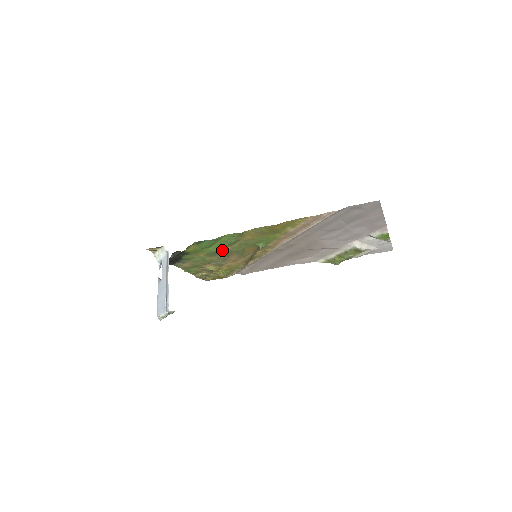
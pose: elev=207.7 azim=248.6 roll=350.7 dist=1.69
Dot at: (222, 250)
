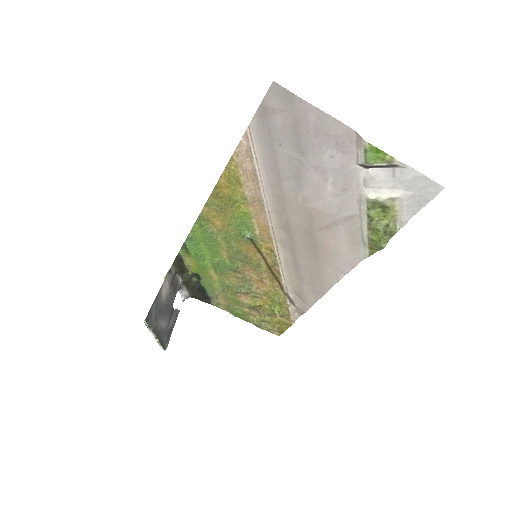
Dot at: (223, 260)
